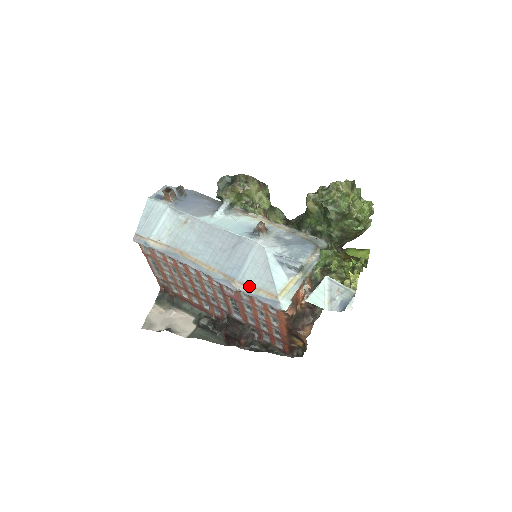
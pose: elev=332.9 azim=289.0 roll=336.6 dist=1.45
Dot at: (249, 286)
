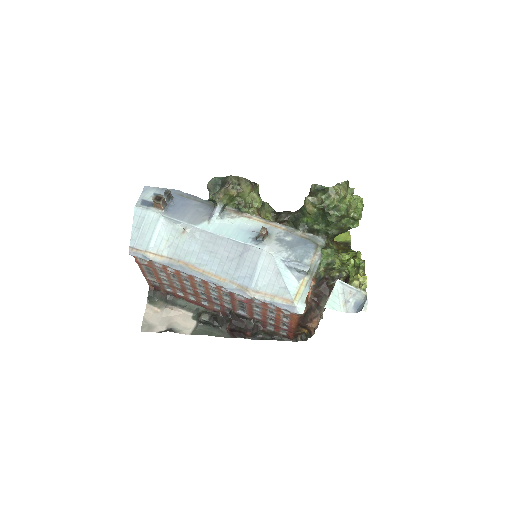
Dot at: (264, 294)
